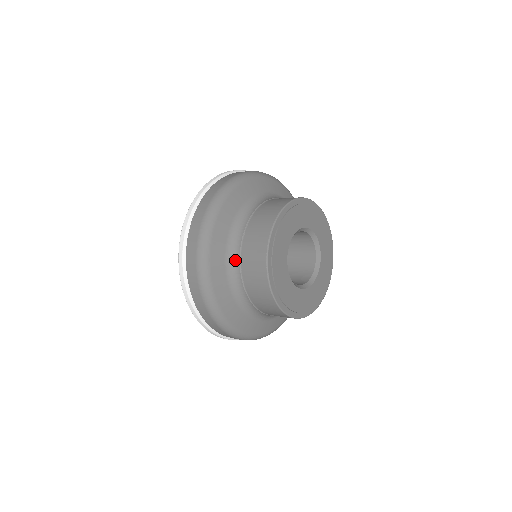
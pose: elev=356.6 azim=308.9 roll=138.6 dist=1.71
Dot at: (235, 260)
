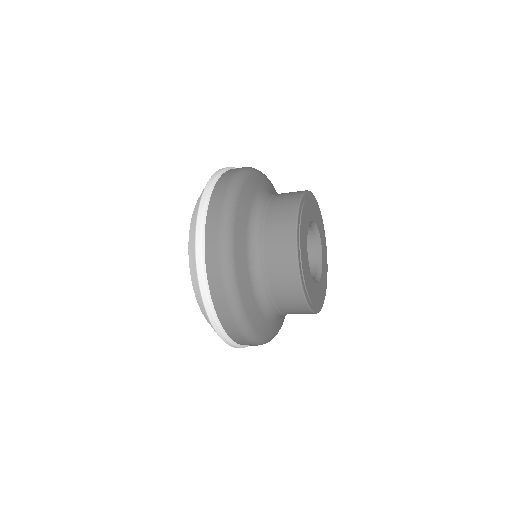
Dot at: (265, 298)
